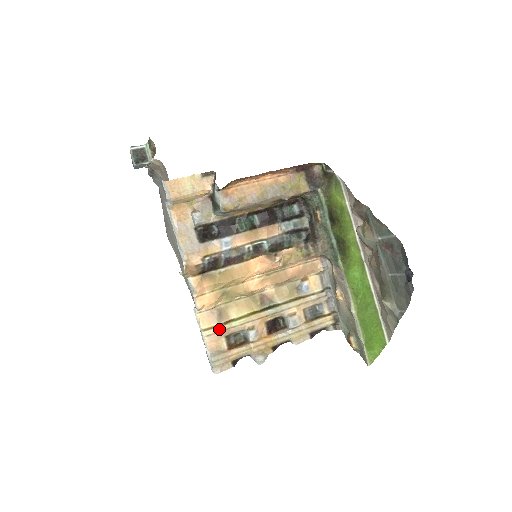
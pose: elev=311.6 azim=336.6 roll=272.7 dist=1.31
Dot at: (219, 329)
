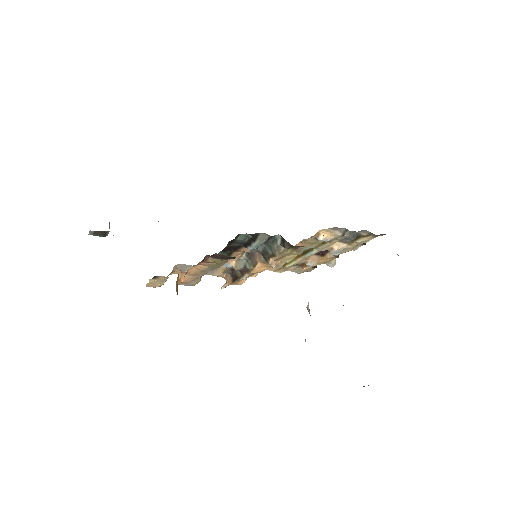
Dot at: (283, 269)
